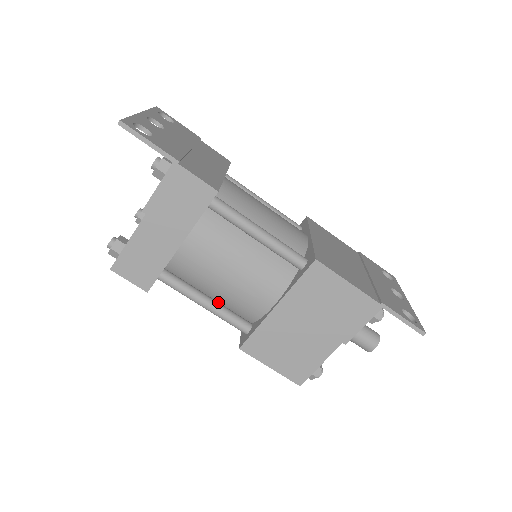
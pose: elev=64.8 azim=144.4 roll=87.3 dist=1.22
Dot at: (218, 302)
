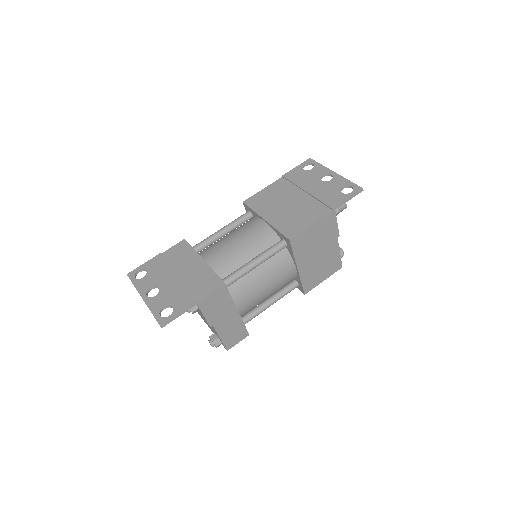
Dot at: (273, 295)
